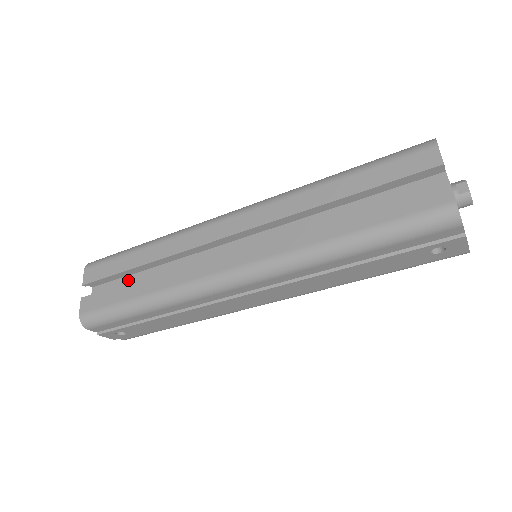
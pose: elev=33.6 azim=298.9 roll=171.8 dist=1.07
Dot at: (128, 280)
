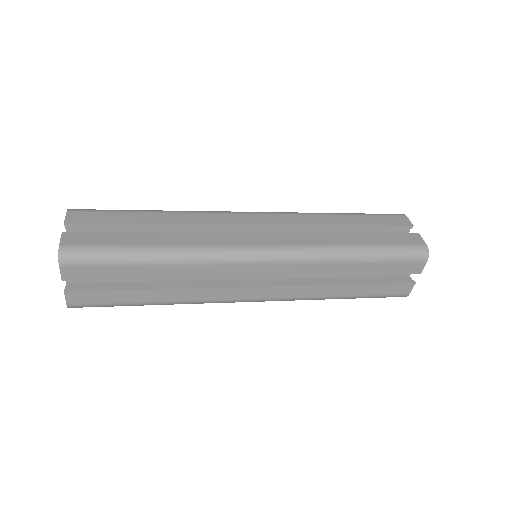
Dot at: occluded
